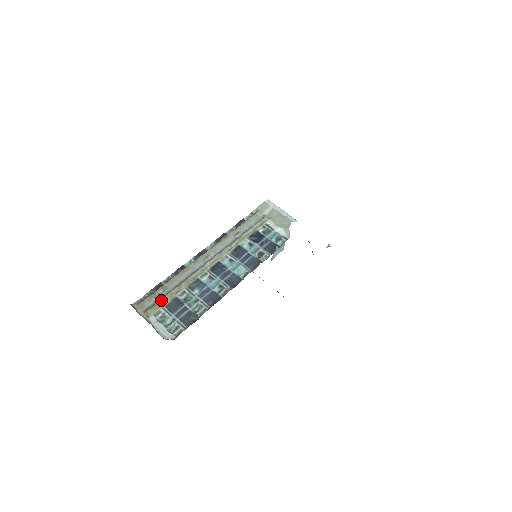
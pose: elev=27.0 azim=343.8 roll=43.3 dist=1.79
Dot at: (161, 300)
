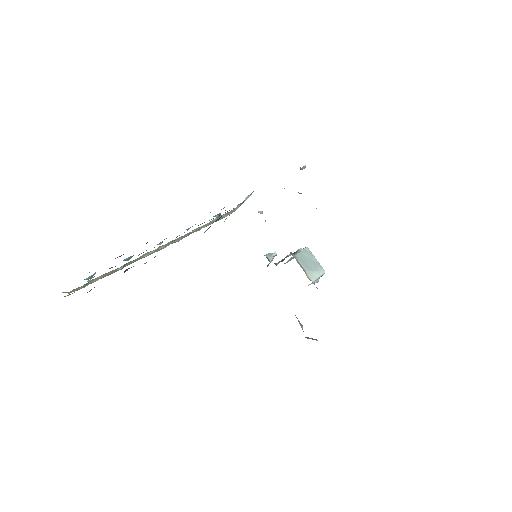
Dot at: (90, 281)
